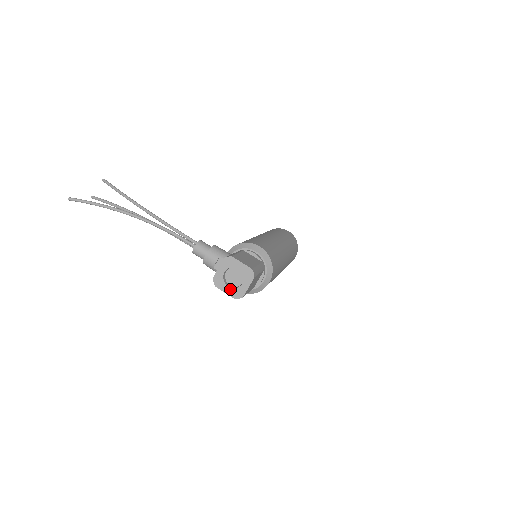
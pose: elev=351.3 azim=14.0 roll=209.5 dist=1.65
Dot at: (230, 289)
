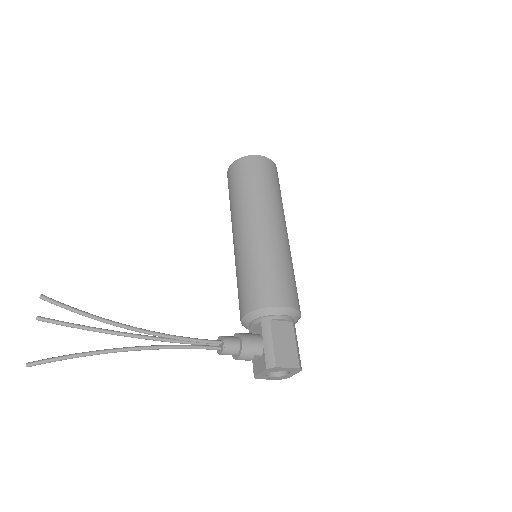
Dot at: (274, 378)
